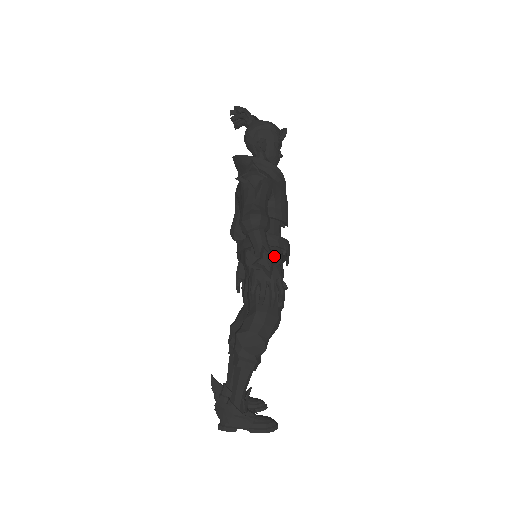
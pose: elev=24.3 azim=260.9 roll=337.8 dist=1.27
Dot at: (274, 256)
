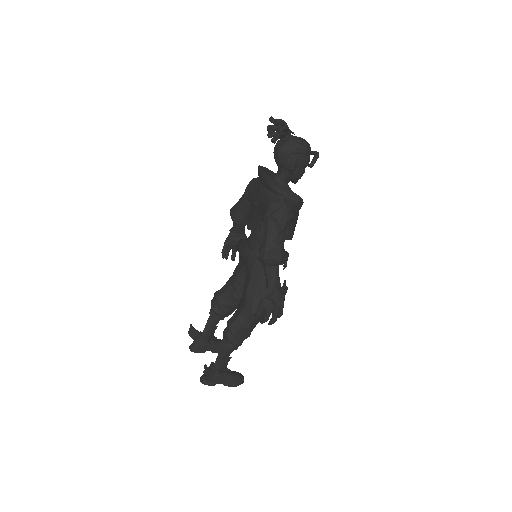
Dot at: (283, 290)
